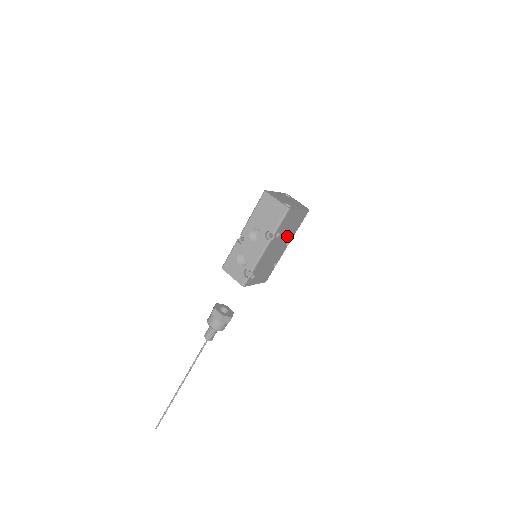
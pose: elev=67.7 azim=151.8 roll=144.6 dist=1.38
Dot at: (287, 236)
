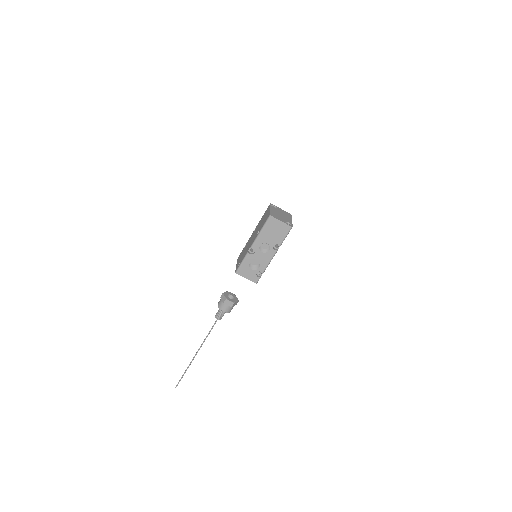
Dot at: occluded
